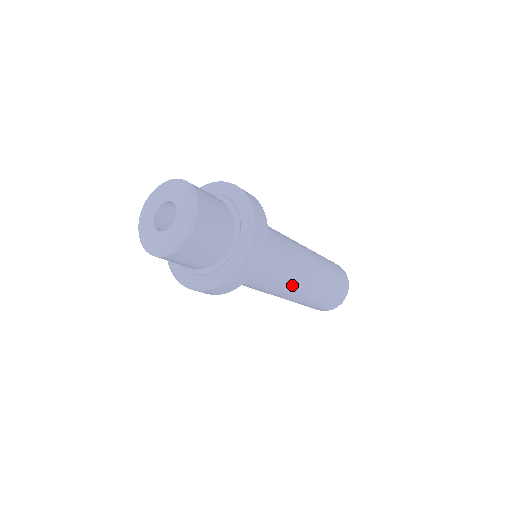
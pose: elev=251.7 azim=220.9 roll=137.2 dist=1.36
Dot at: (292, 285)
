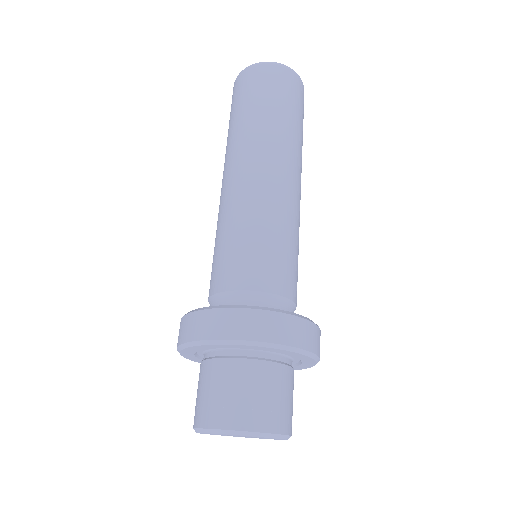
Dot at: occluded
